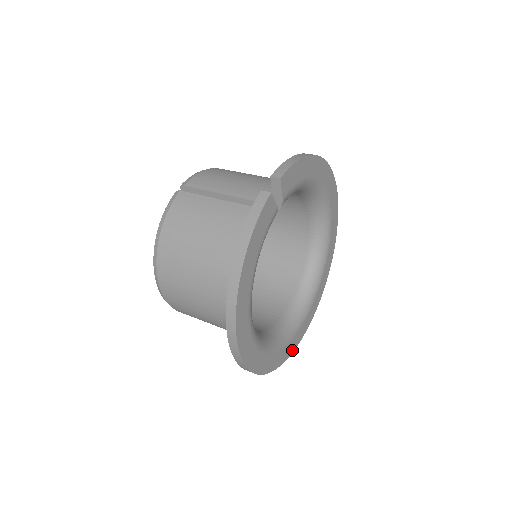
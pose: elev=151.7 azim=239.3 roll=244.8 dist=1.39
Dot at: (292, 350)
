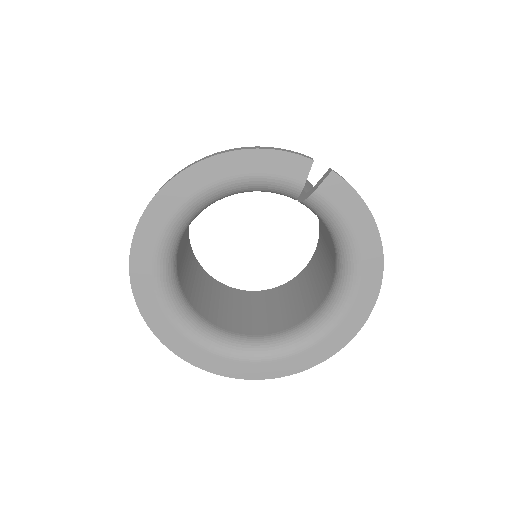
Dot at: (166, 341)
